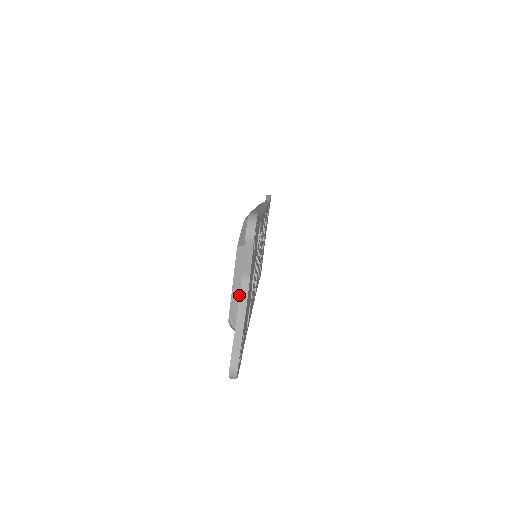
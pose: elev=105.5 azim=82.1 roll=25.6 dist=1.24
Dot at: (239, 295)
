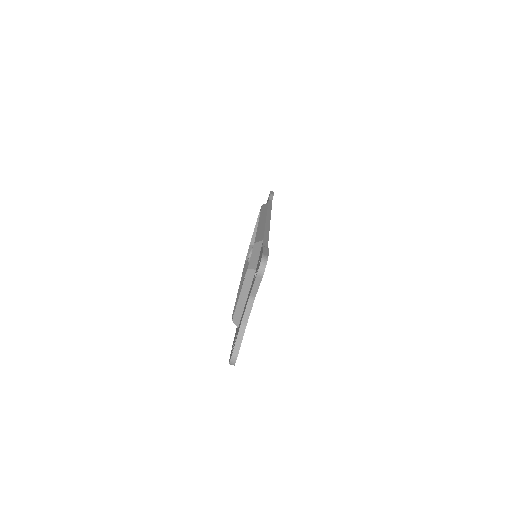
Dot at: (245, 309)
